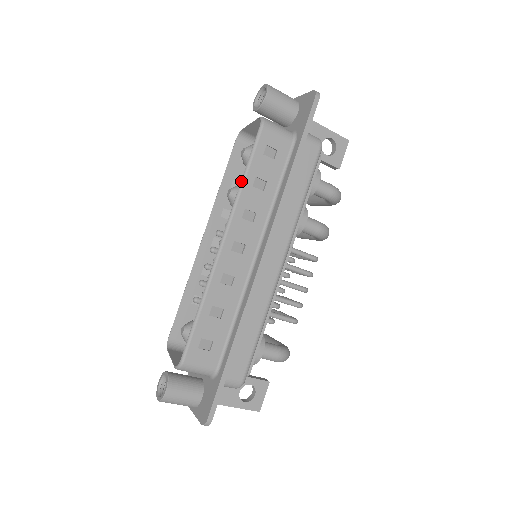
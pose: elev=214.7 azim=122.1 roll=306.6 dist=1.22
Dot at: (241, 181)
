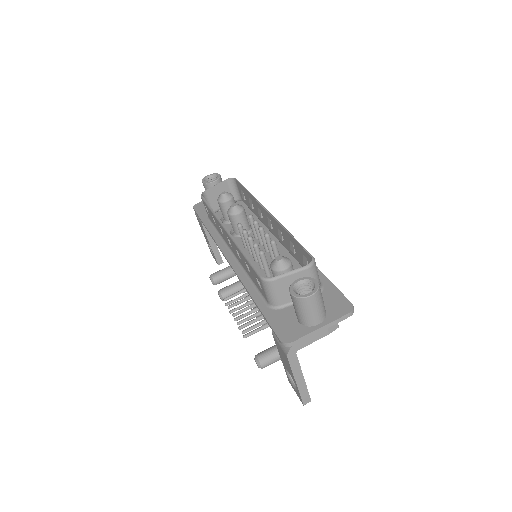
Dot at: (249, 193)
